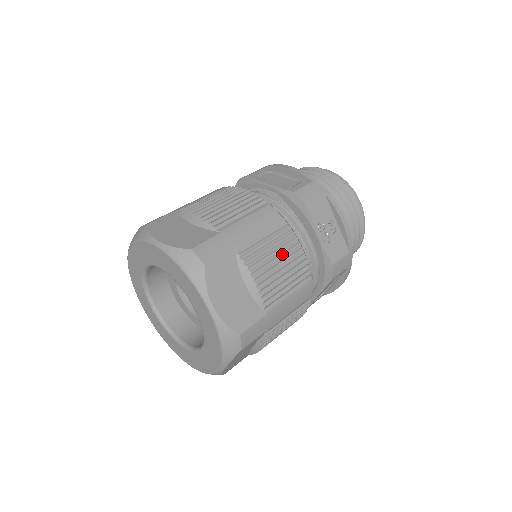
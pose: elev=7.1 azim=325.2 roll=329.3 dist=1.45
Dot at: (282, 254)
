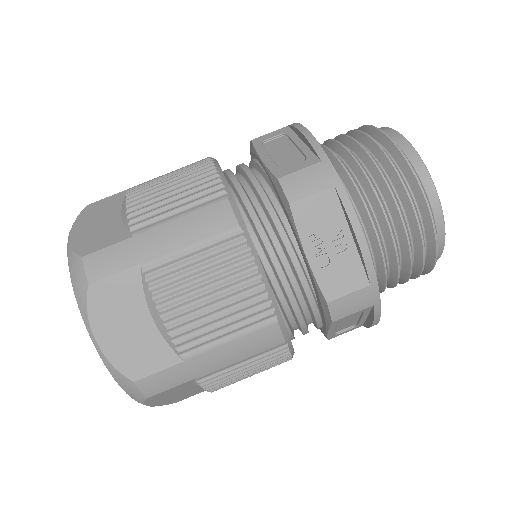
Dot at: (219, 280)
